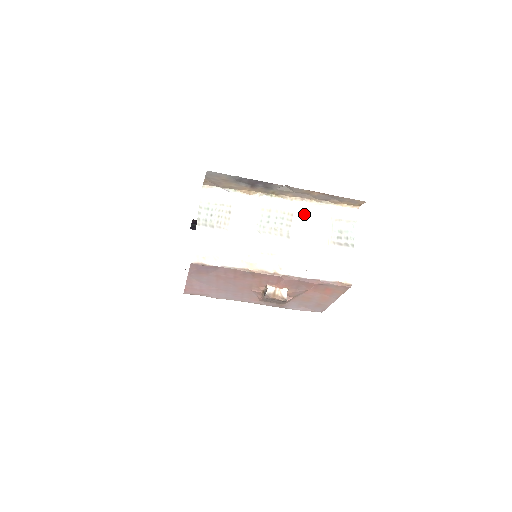
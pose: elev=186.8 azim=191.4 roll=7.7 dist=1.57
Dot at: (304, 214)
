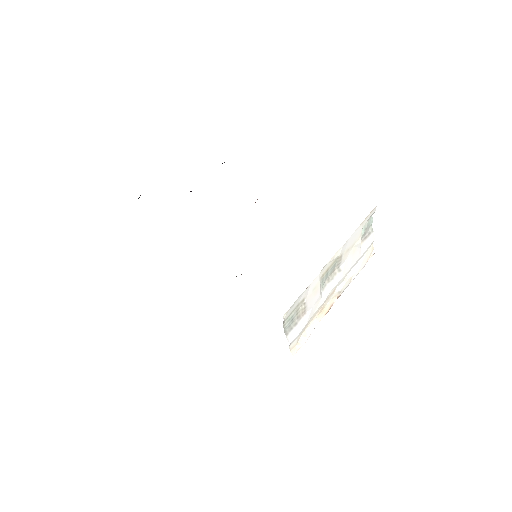
Dot at: (347, 247)
